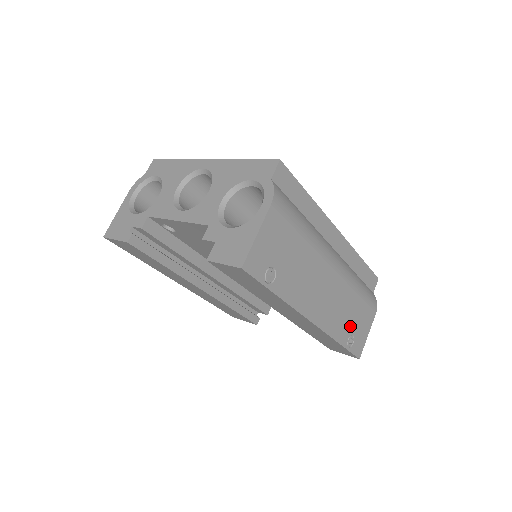
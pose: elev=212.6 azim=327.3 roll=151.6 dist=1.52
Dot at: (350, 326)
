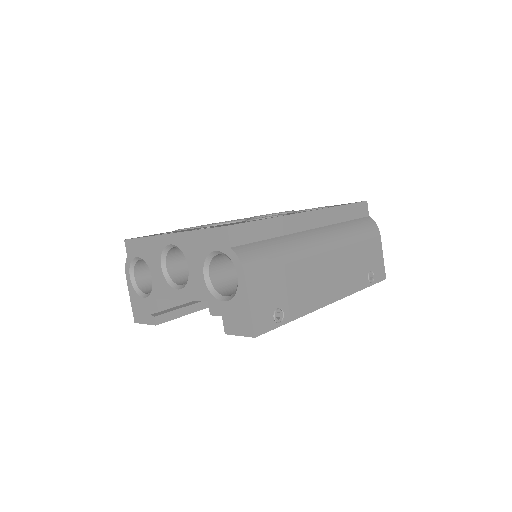
Dot at: (364, 268)
